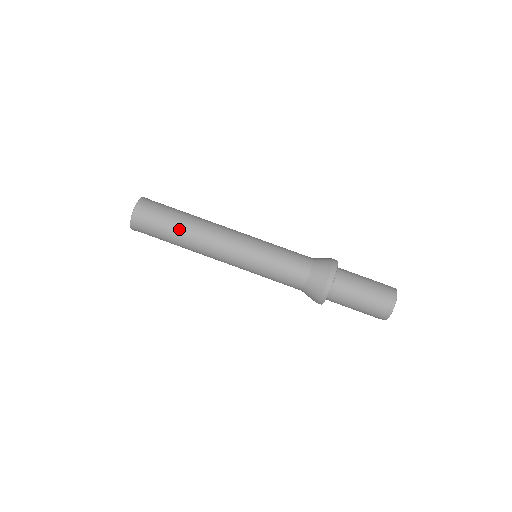
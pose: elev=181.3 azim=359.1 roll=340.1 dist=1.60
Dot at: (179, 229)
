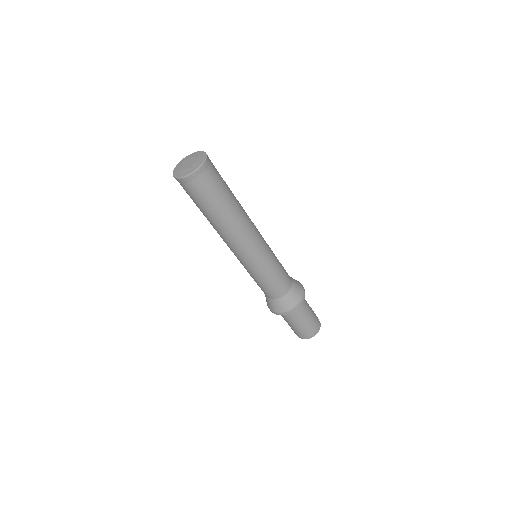
Dot at: (220, 213)
